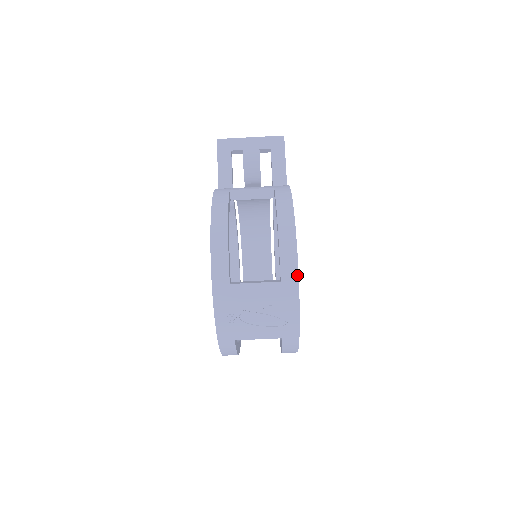
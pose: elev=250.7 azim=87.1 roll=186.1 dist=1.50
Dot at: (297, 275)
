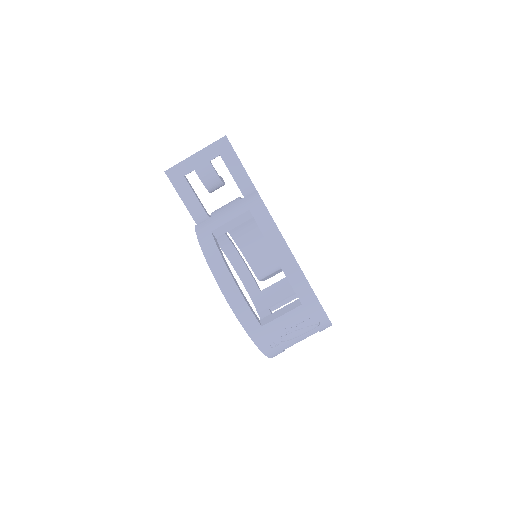
Dot at: (313, 293)
